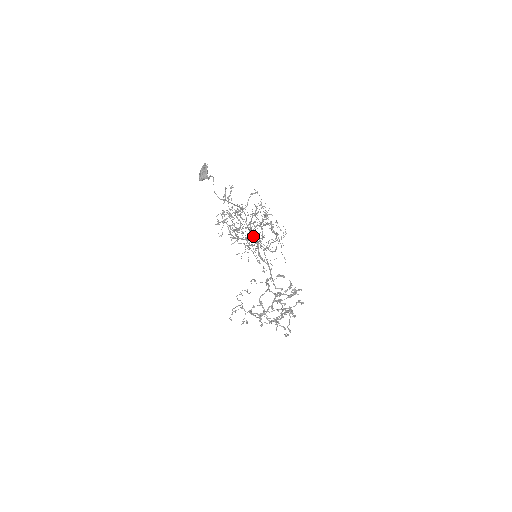
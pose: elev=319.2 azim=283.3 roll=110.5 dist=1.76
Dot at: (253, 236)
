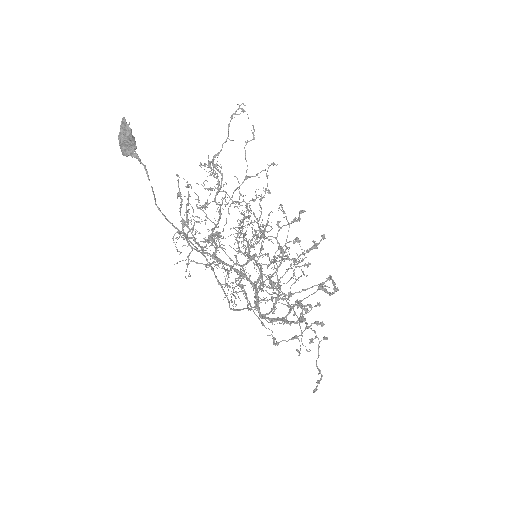
Dot at: (246, 255)
